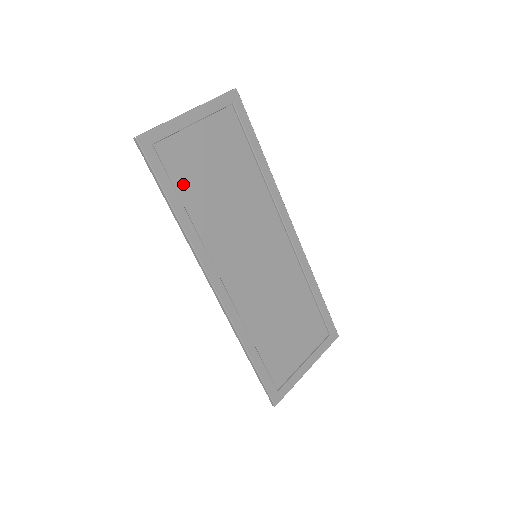
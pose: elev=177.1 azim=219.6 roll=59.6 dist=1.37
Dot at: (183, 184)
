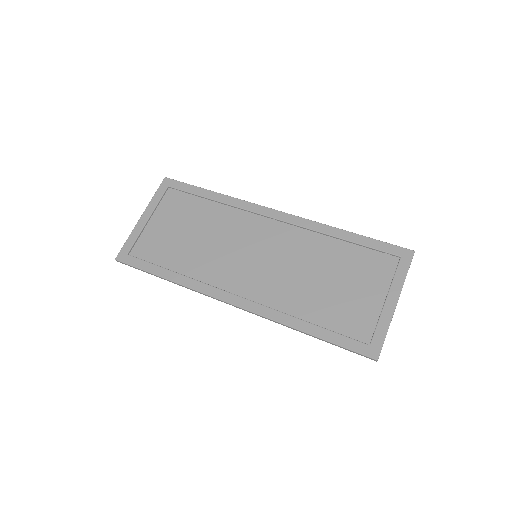
Dot at: (163, 258)
